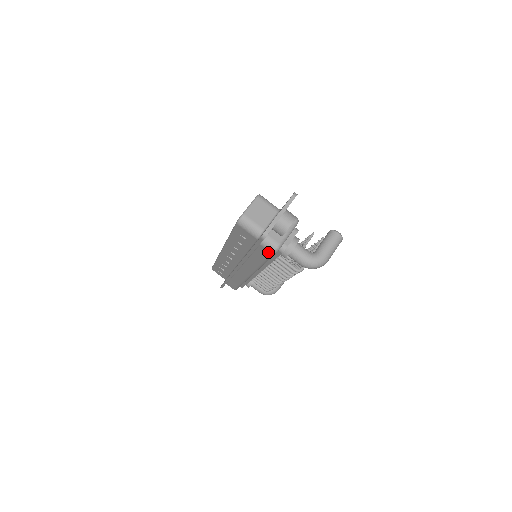
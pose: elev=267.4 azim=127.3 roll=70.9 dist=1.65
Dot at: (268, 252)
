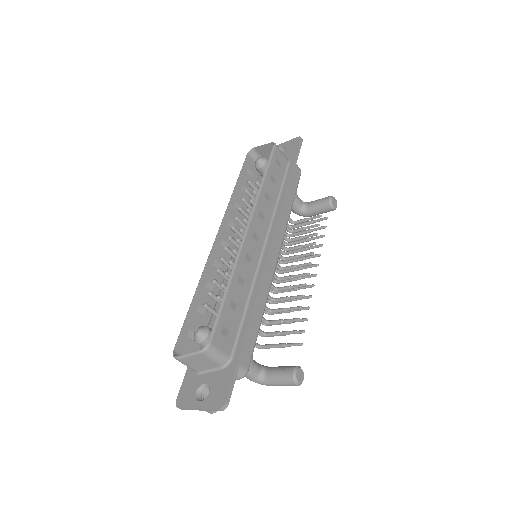
Dot at: occluded
